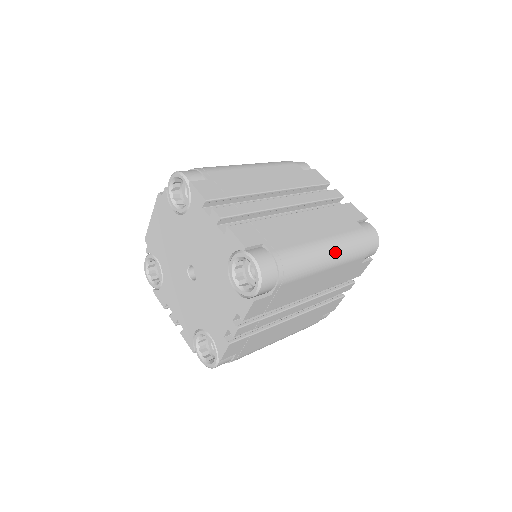
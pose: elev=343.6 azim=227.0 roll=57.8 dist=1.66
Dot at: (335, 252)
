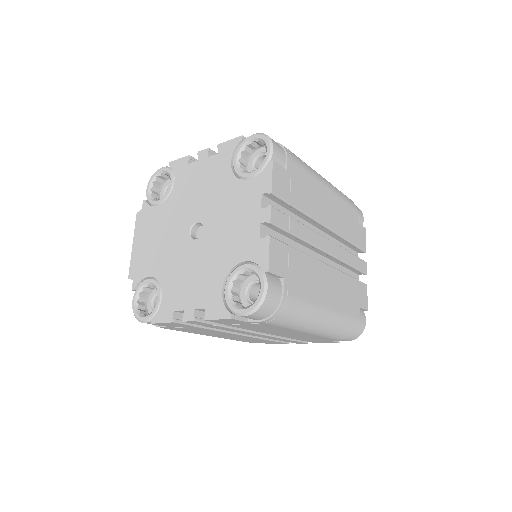
Dot at: (325, 179)
